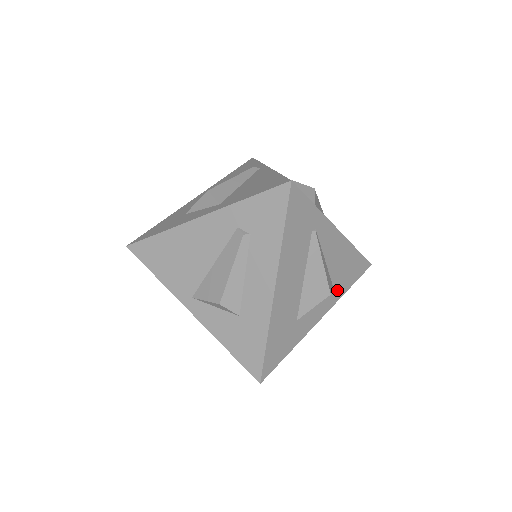
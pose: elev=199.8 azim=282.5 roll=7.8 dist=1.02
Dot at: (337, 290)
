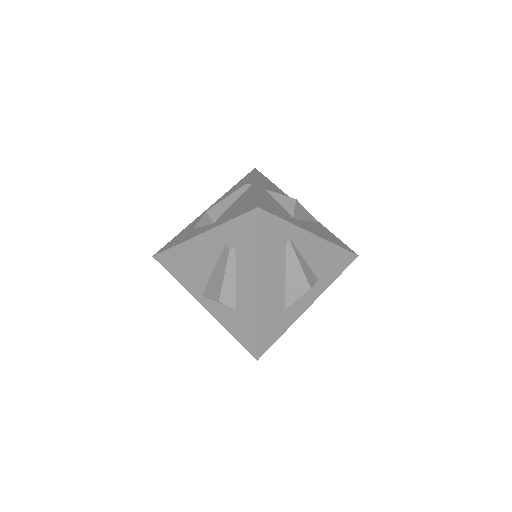
Dot at: (323, 281)
